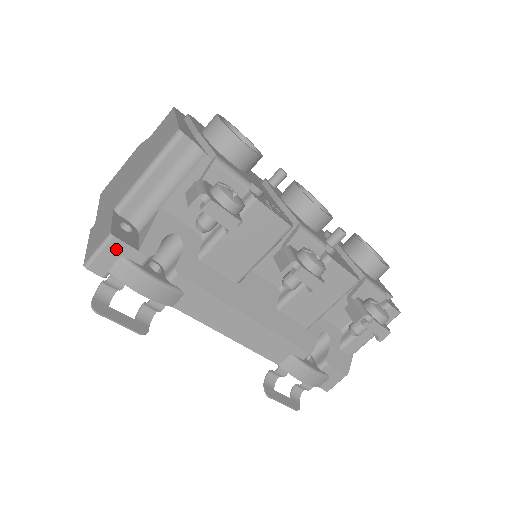
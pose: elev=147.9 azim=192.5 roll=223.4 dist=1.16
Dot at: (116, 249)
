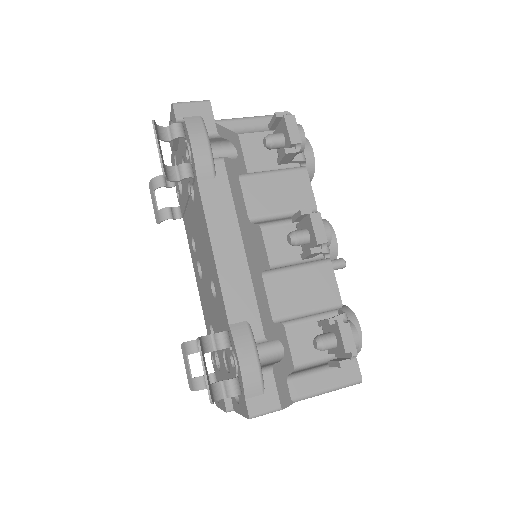
Dot at: (203, 109)
